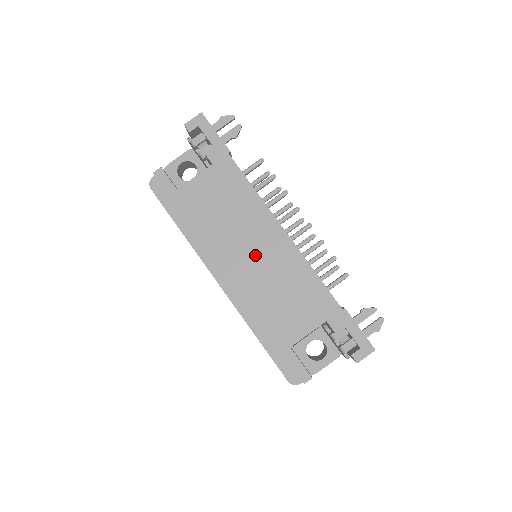
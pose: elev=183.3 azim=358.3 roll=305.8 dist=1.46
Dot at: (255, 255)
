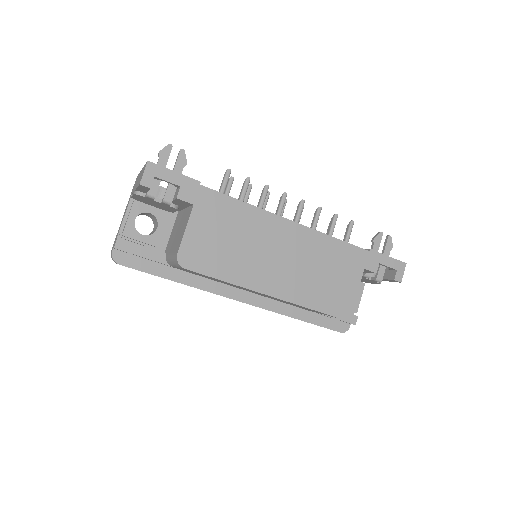
Dot at: (283, 258)
